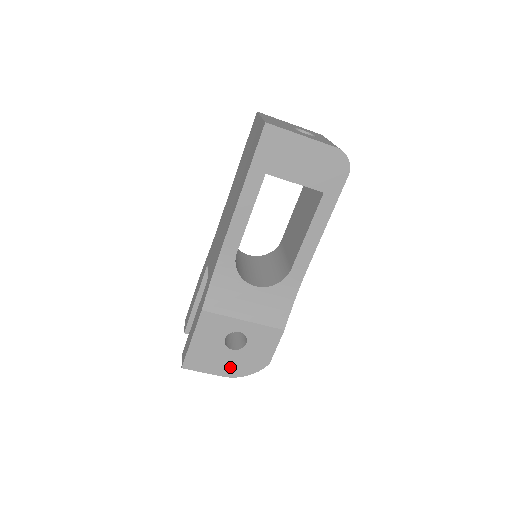
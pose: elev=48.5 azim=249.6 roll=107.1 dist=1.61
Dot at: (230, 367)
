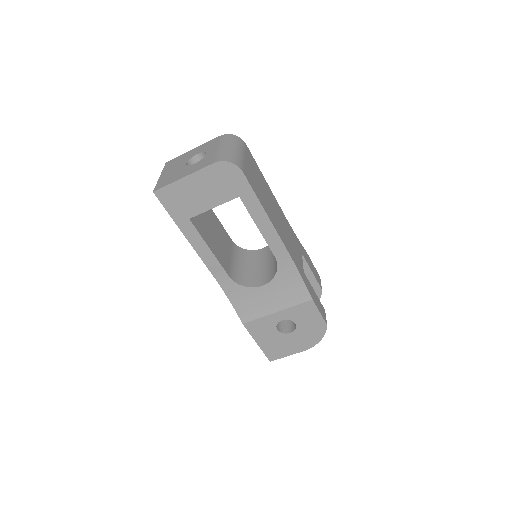
Dot at: (301, 343)
